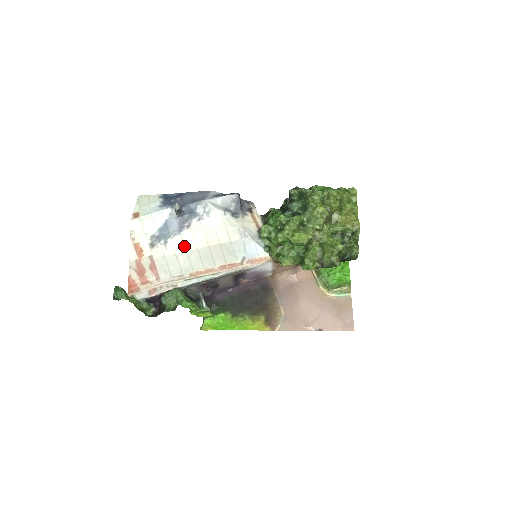
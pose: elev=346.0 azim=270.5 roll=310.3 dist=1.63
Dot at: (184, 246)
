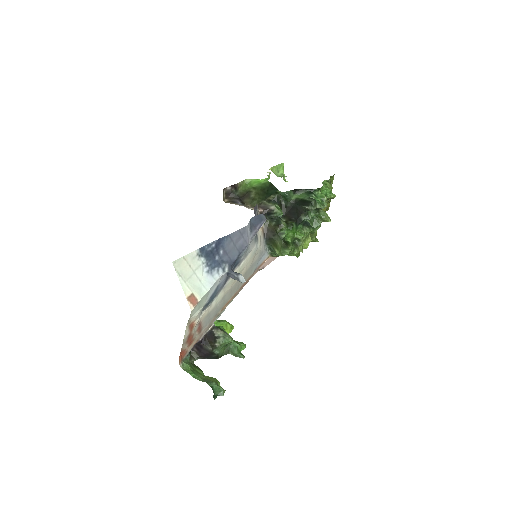
Dot at: (224, 294)
